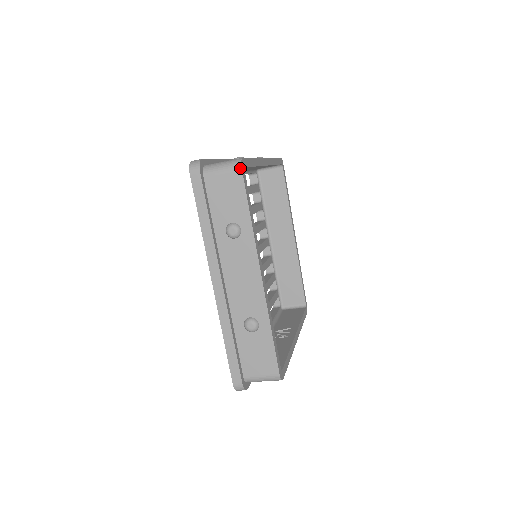
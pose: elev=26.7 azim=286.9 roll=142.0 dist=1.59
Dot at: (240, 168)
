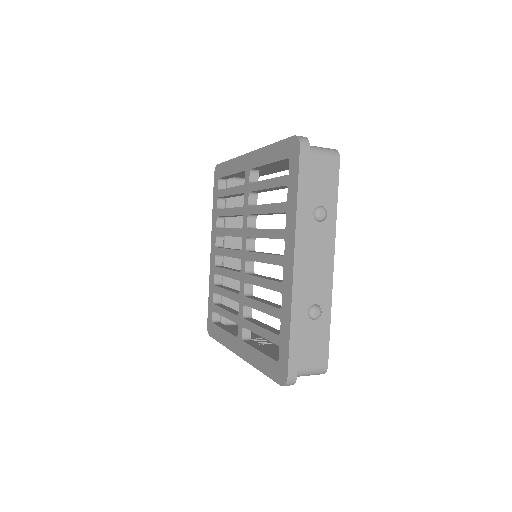
Dot at: (339, 157)
